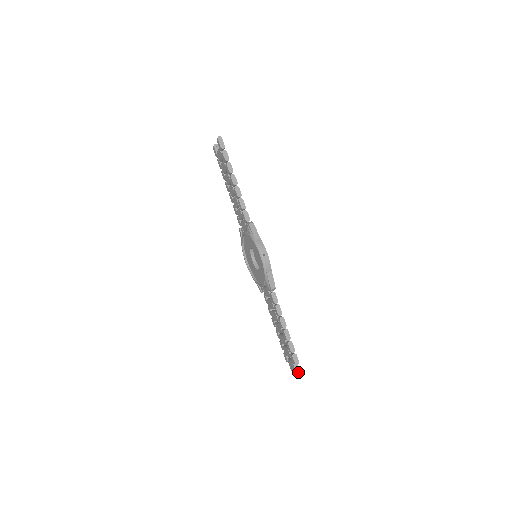
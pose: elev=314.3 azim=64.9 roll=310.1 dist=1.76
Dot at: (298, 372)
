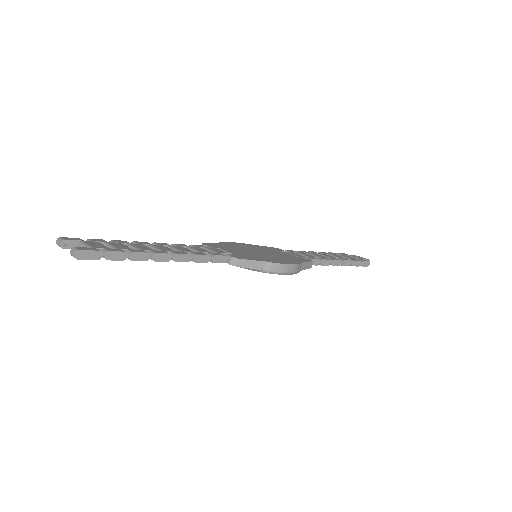
Dot at: occluded
